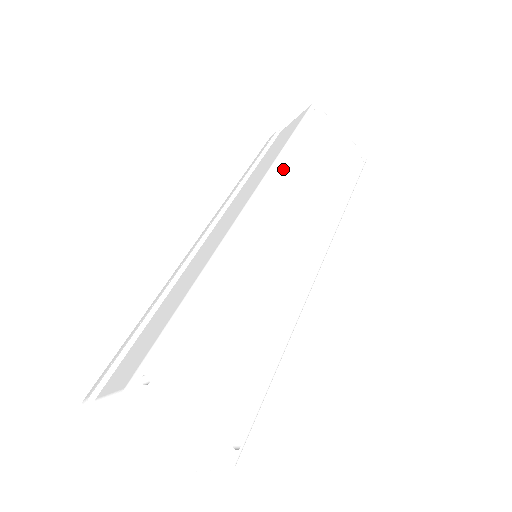
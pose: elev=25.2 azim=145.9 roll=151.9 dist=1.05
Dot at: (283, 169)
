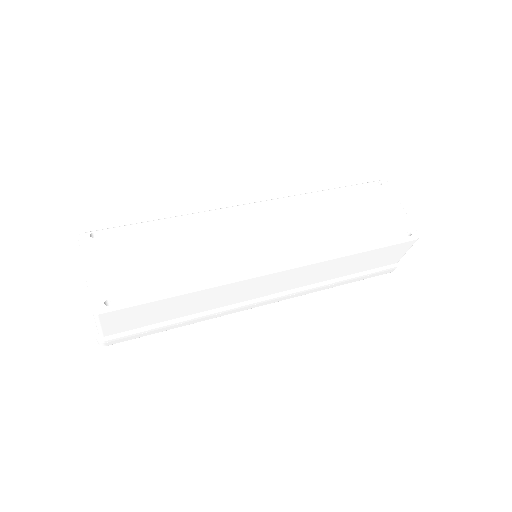
Dot at: (304, 200)
